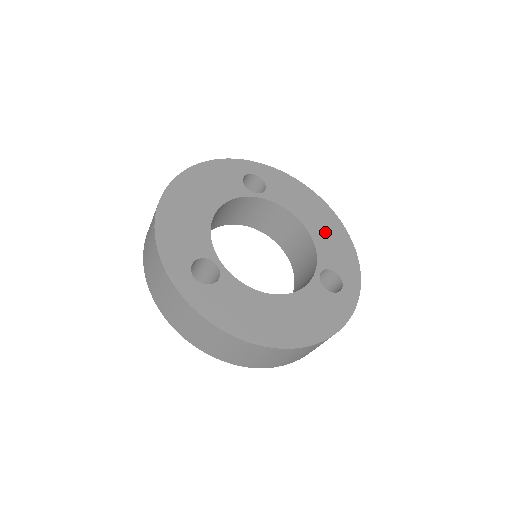
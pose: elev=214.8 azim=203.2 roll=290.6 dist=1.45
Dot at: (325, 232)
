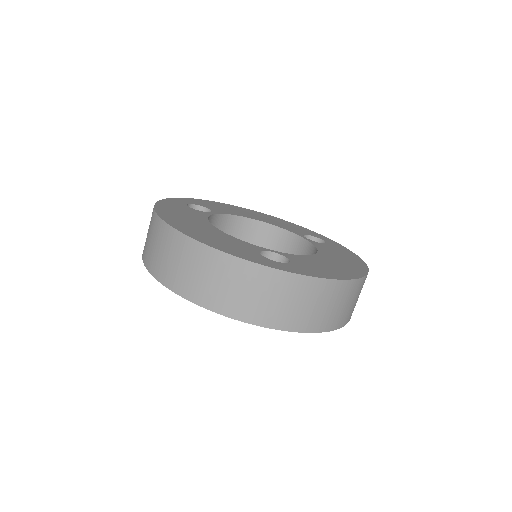
Dot at: (269, 220)
